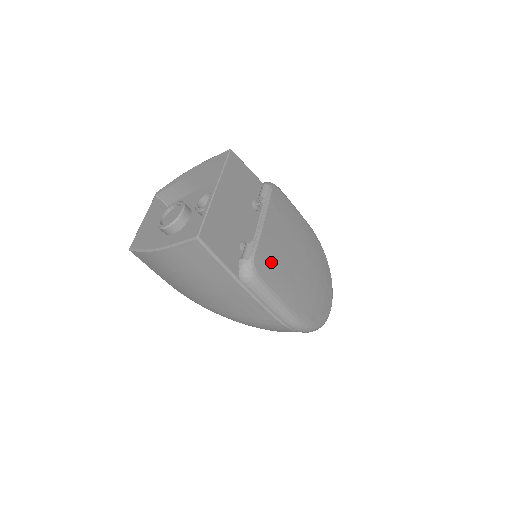
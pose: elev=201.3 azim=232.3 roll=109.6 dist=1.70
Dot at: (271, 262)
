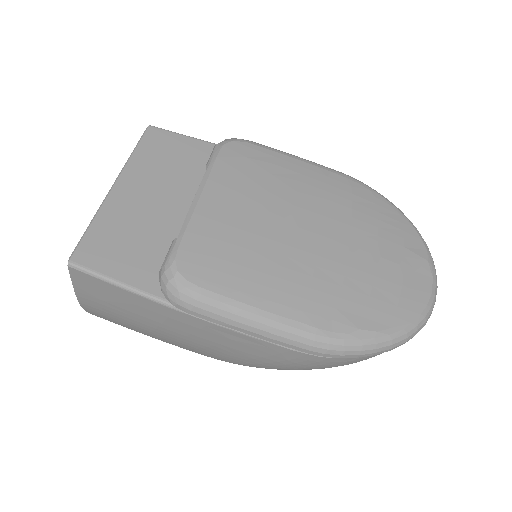
Dot at: (224, 254)
